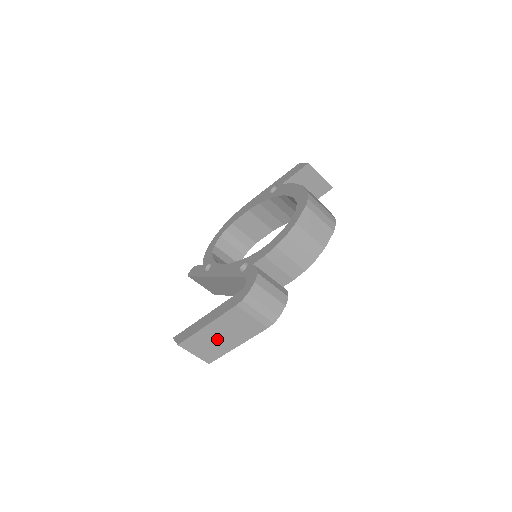
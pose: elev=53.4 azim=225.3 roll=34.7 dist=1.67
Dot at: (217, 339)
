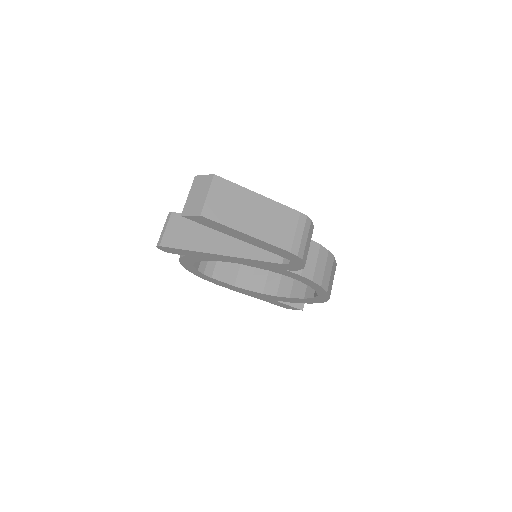
Dot at: (246, 211)
